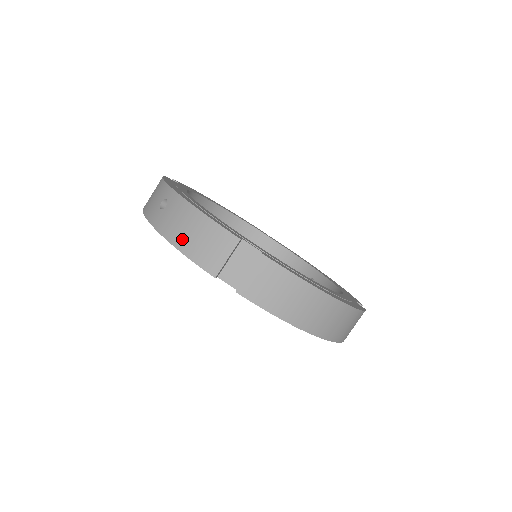
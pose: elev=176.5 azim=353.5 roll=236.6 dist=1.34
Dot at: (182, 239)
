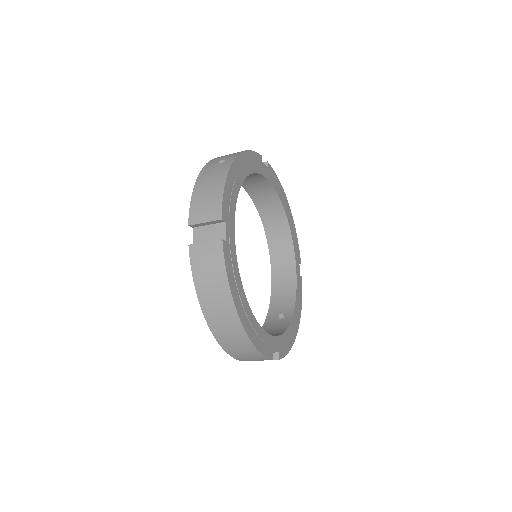
Dot at: (201, 187)
